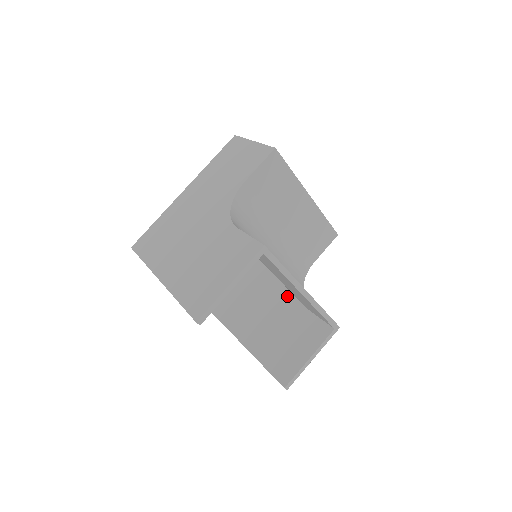
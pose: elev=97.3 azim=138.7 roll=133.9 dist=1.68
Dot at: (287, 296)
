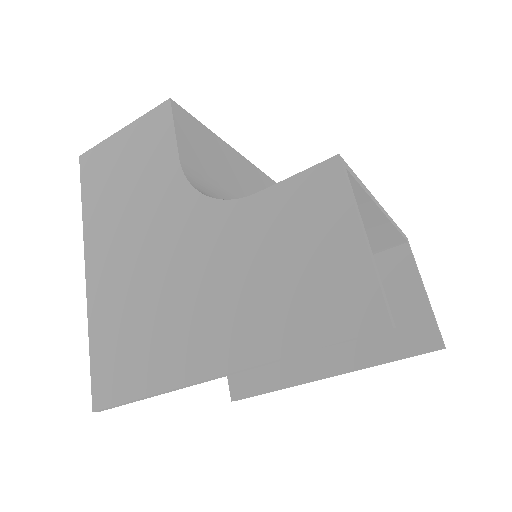
Dot at: occluded
